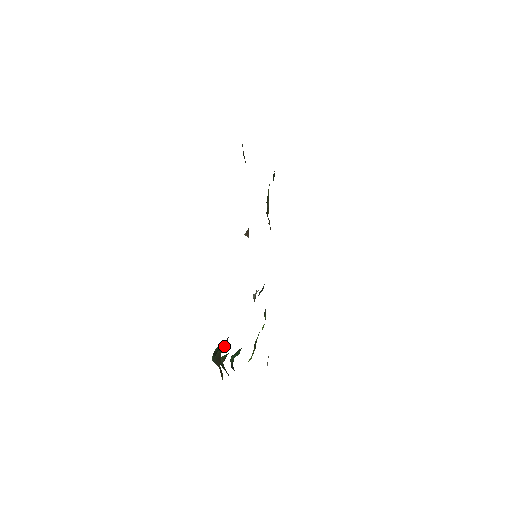
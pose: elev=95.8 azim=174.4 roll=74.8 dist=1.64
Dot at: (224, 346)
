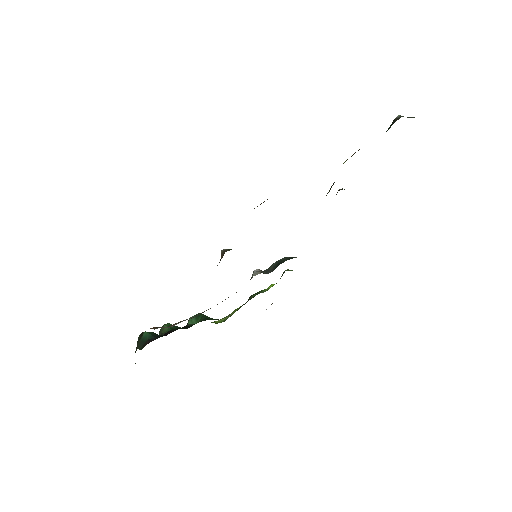
Dot at: (141, 347)
